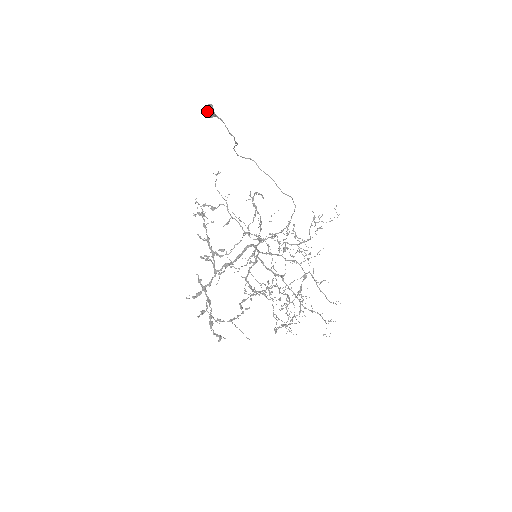
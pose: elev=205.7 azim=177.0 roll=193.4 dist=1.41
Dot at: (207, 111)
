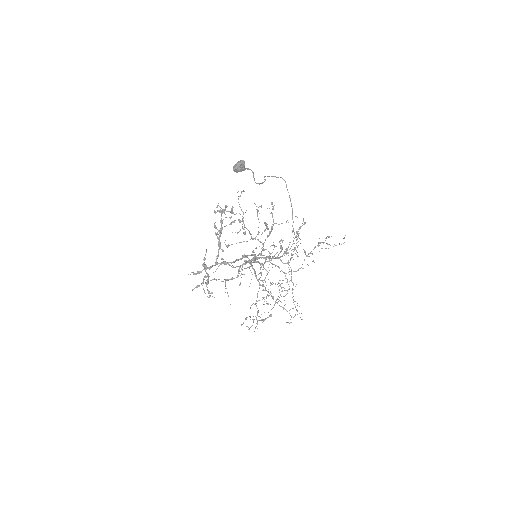
Dot at: (236, 170)
